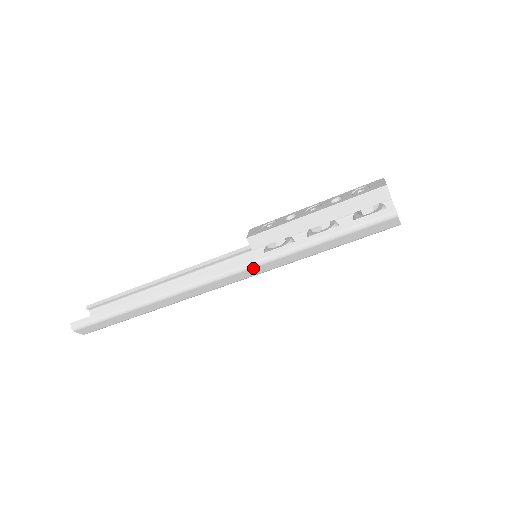
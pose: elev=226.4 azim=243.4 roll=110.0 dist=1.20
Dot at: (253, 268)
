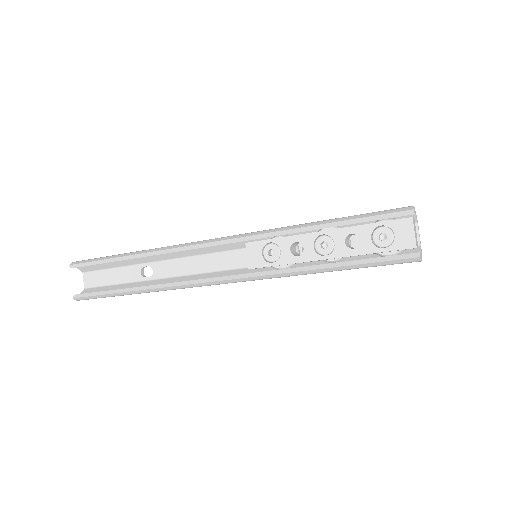
Dot at: occluded
